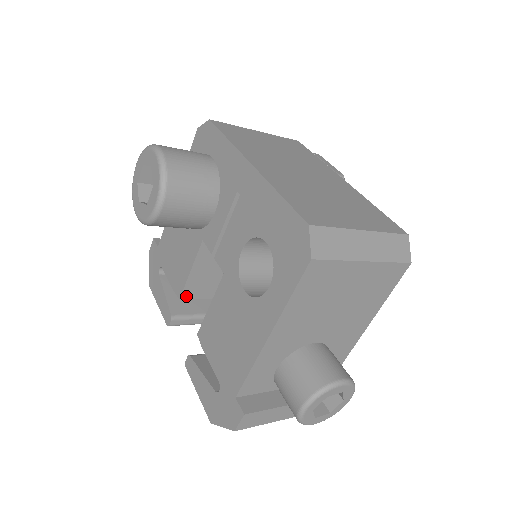
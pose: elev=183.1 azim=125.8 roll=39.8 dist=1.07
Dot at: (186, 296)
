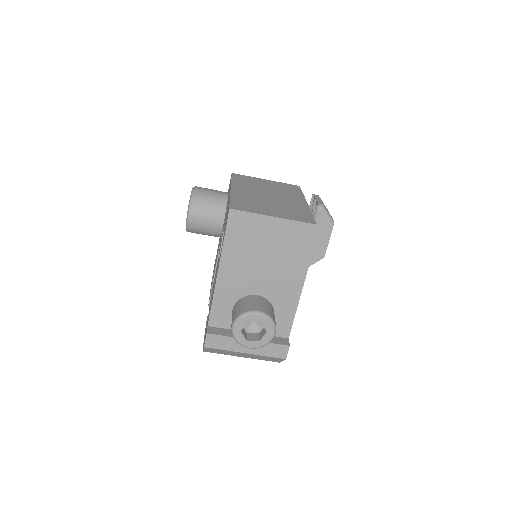
Dot at: occluded
